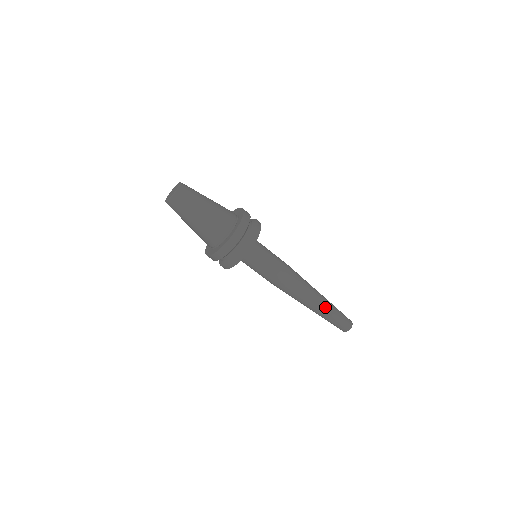
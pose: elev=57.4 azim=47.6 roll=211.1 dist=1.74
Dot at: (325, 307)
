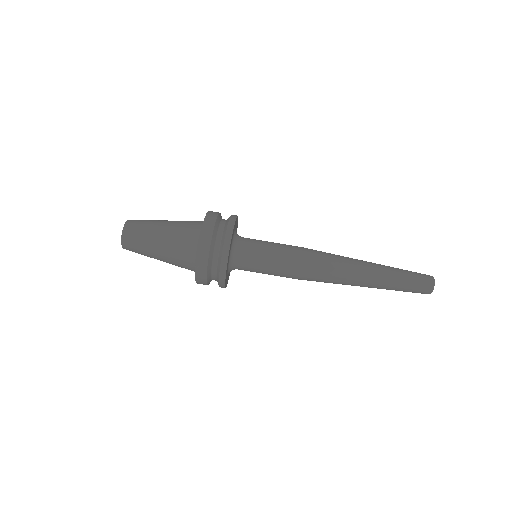
Dot at: (378, 278)
